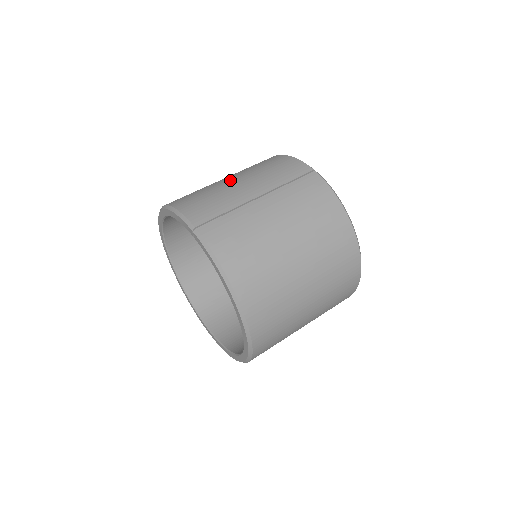
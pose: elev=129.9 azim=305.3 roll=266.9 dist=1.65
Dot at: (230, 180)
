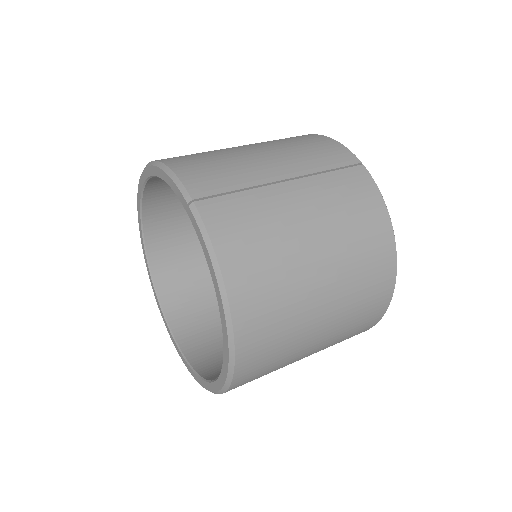
Dot at: (250, 149)
